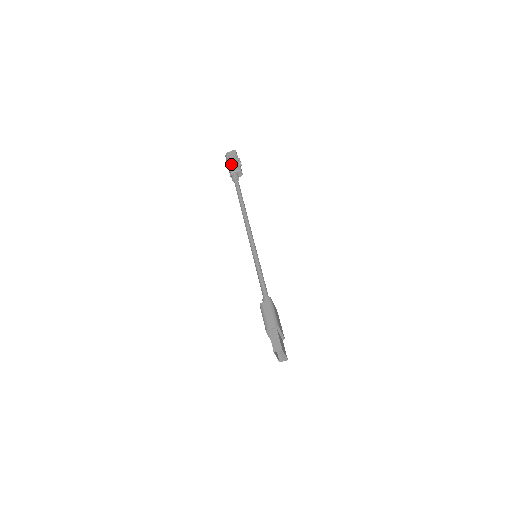
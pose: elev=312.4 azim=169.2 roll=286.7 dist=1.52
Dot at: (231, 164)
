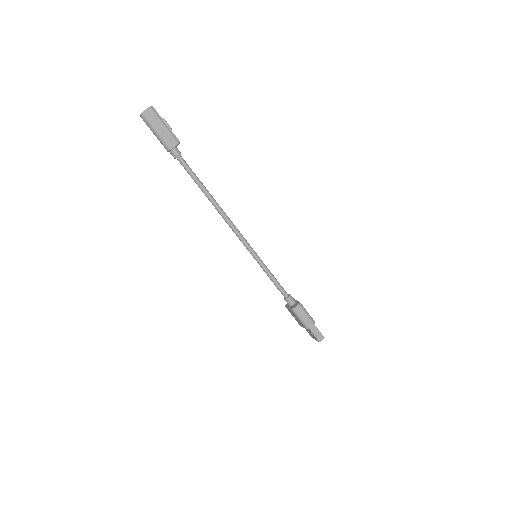
Dot at: (162, 134)
